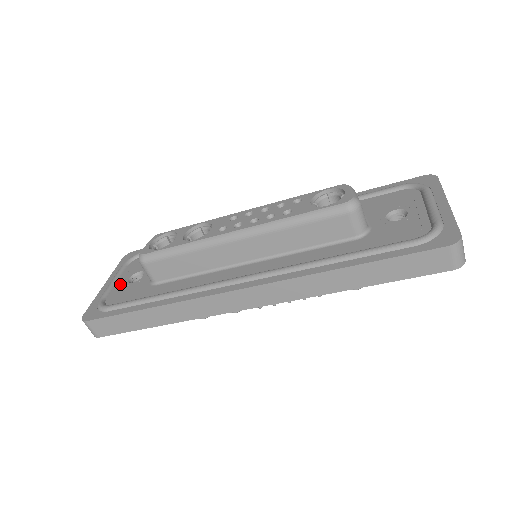
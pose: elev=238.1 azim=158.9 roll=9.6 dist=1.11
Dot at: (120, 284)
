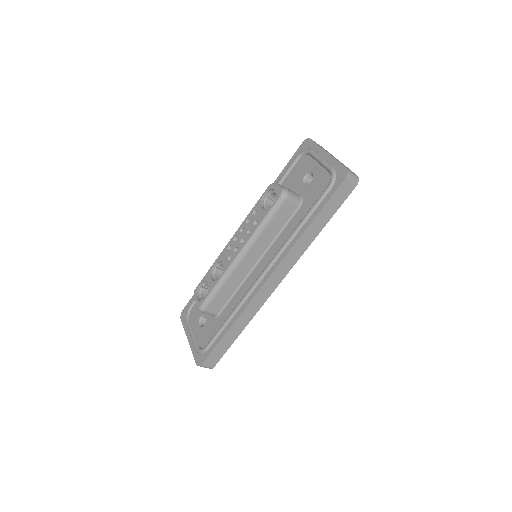
Dot at: (197, 332)
